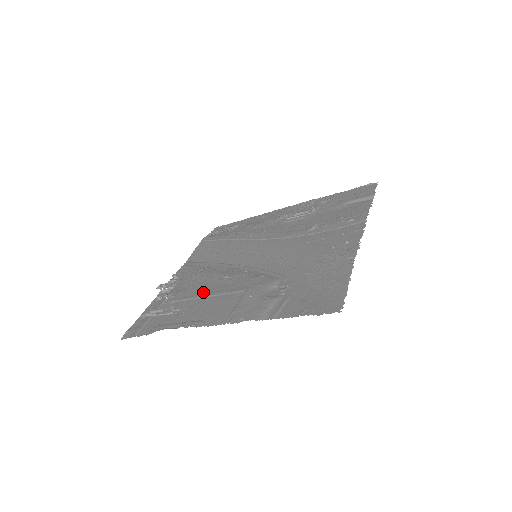
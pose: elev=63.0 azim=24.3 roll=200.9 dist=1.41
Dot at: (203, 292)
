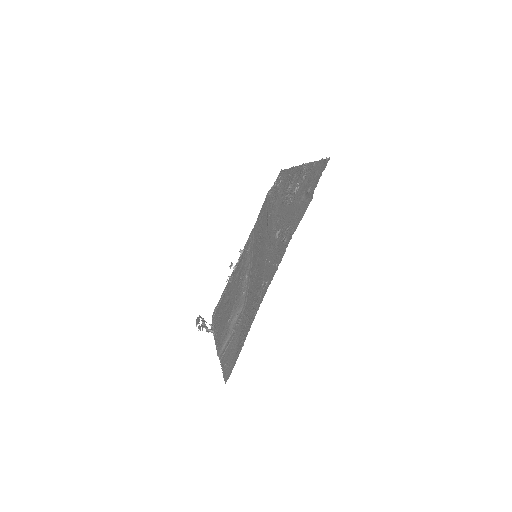
Dot at: (231, 291)
